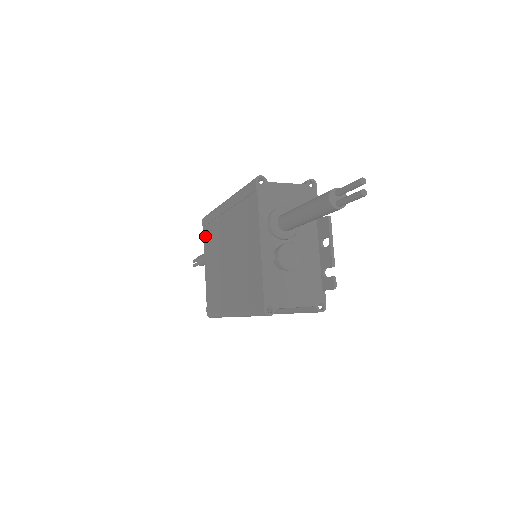
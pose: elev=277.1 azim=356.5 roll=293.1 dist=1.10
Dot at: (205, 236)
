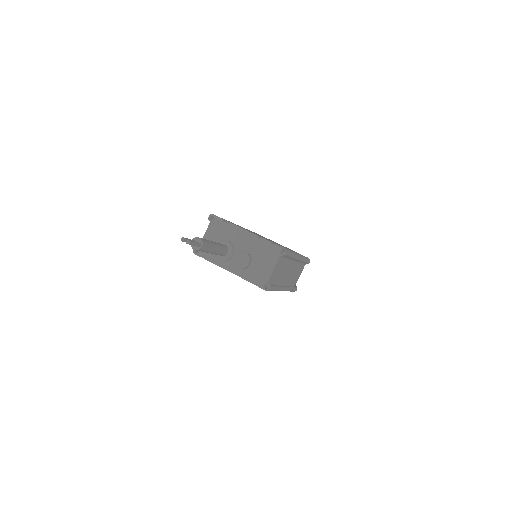
Dot at: occluded
